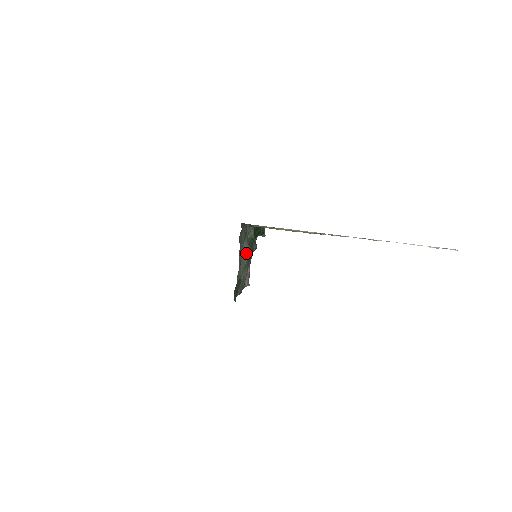
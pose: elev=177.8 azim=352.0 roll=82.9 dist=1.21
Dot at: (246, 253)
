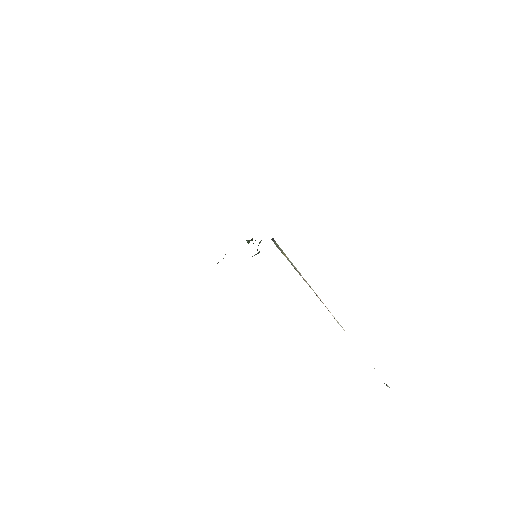
Dot at: (259, 252)
